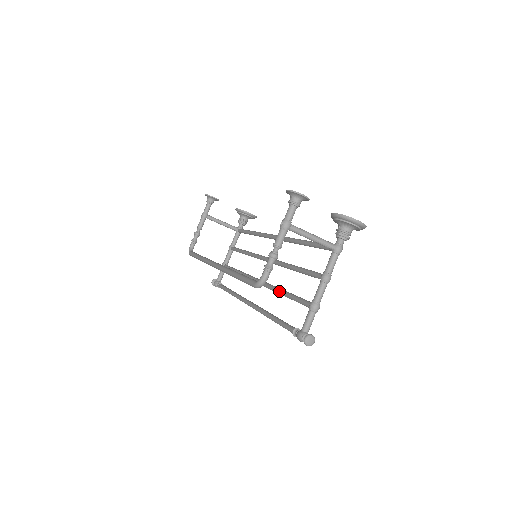
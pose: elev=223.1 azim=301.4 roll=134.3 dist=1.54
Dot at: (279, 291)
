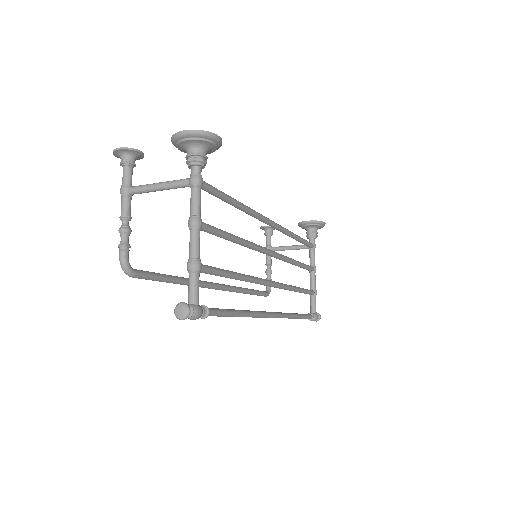
Dot at: occluded
